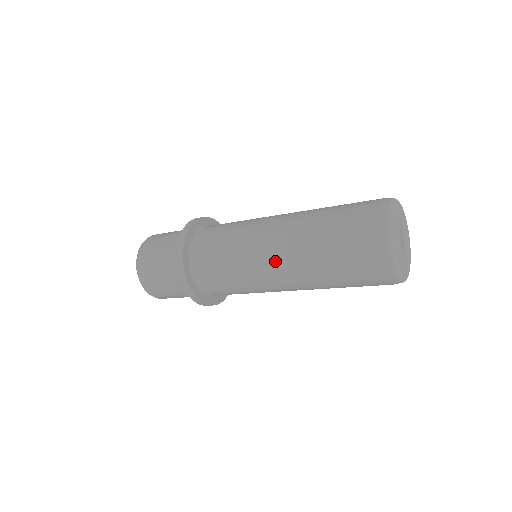
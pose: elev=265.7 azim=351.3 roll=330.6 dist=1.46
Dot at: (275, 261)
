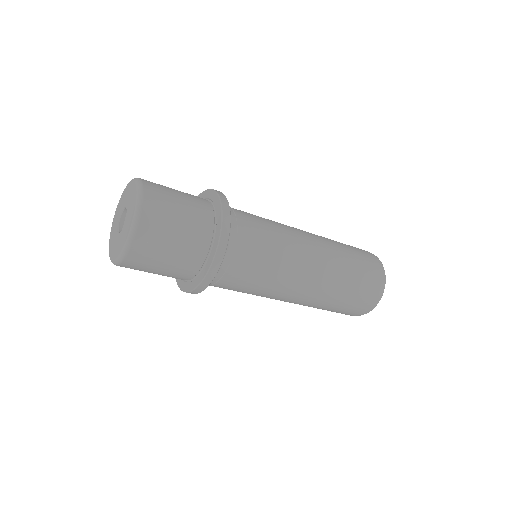
Dot at: (298, 294)
